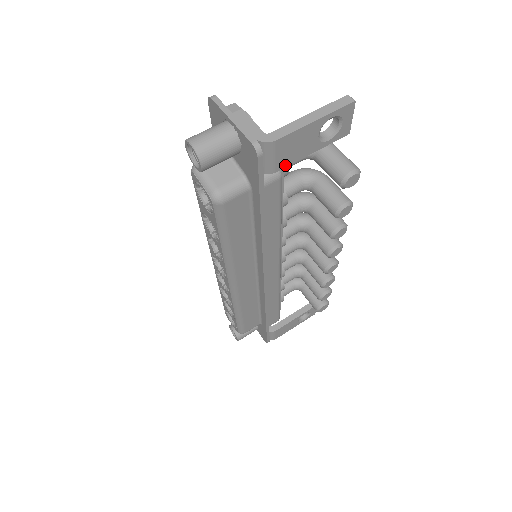
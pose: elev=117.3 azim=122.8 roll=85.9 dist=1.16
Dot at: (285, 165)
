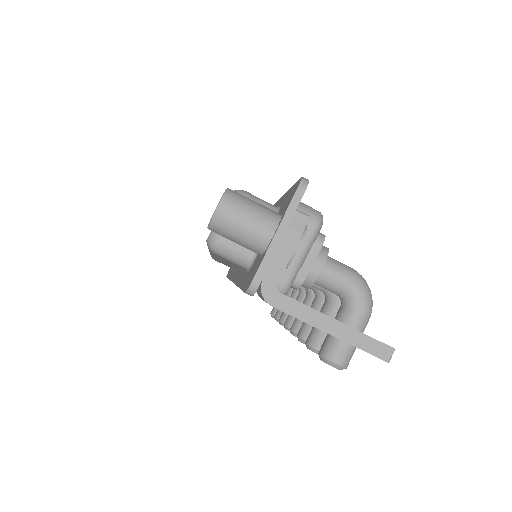
Dot at: occluded
